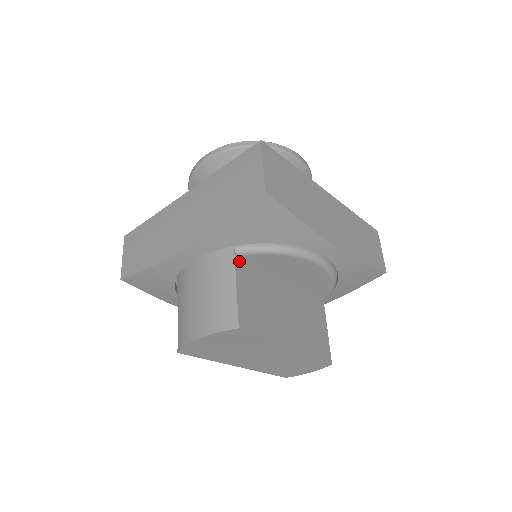
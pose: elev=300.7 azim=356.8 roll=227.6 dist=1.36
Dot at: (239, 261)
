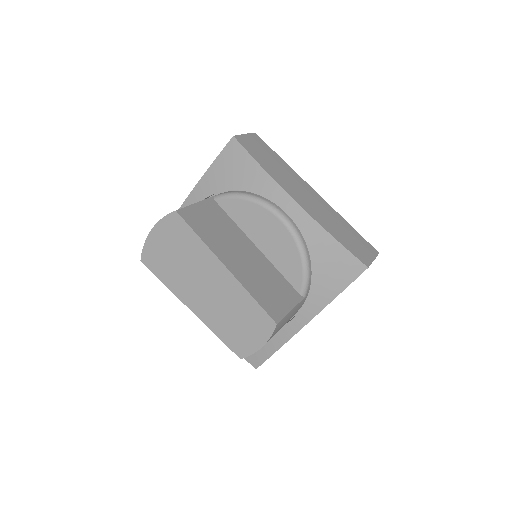
Dot at: (213, 202)
